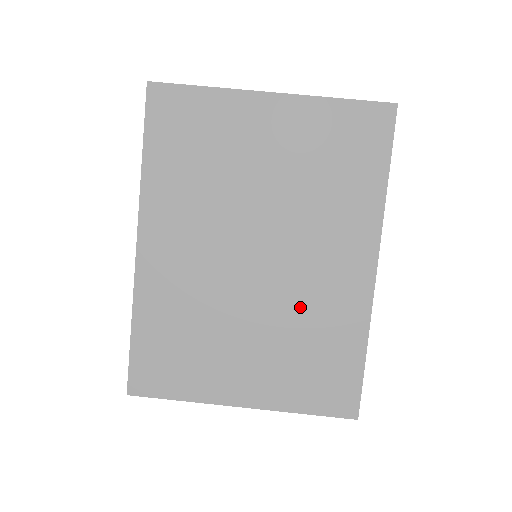
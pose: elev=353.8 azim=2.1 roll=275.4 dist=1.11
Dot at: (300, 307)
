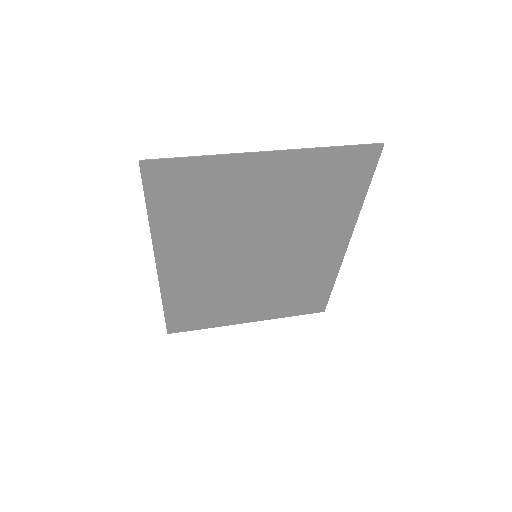
Dot at: (289, 274)
